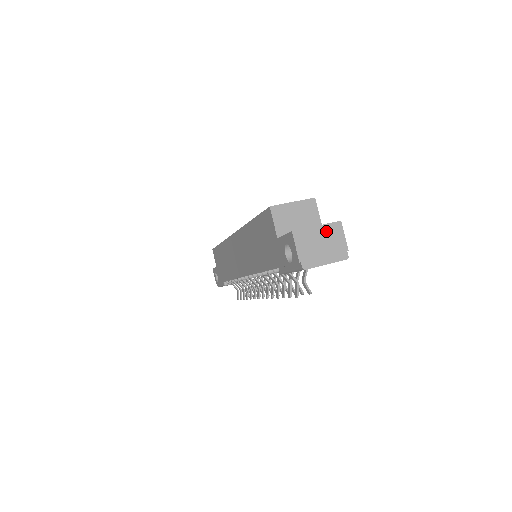
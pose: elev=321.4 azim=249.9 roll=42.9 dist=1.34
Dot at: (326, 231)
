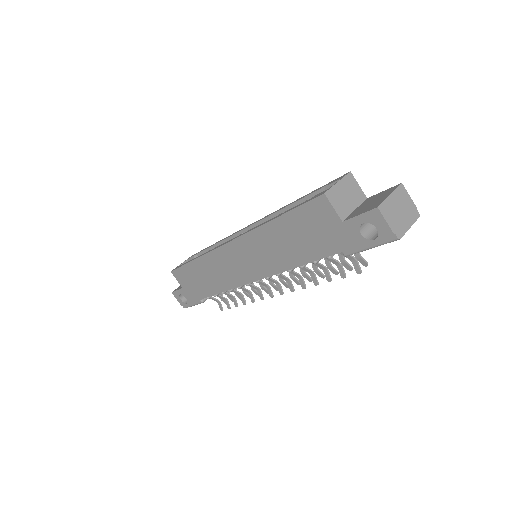
Dot at: (397, 197)
